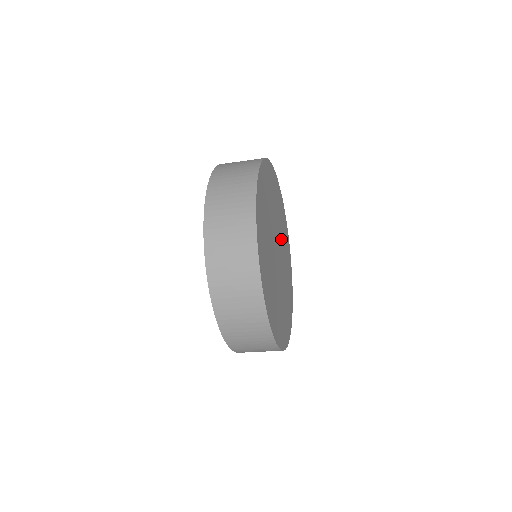
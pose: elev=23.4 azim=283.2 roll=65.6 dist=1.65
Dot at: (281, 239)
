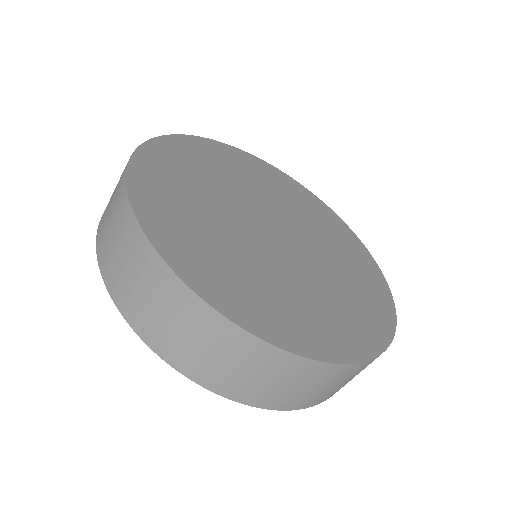
Dot at: (324, 263)
